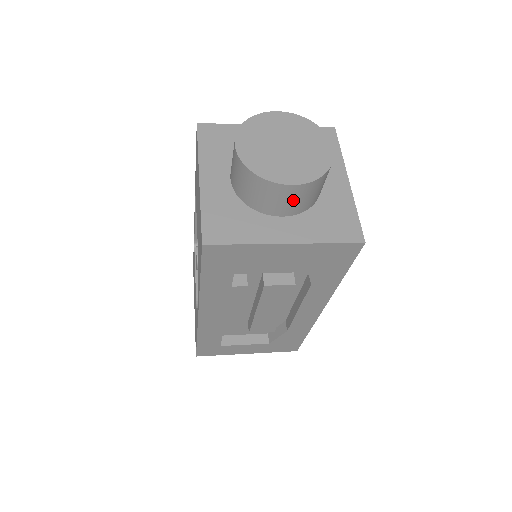
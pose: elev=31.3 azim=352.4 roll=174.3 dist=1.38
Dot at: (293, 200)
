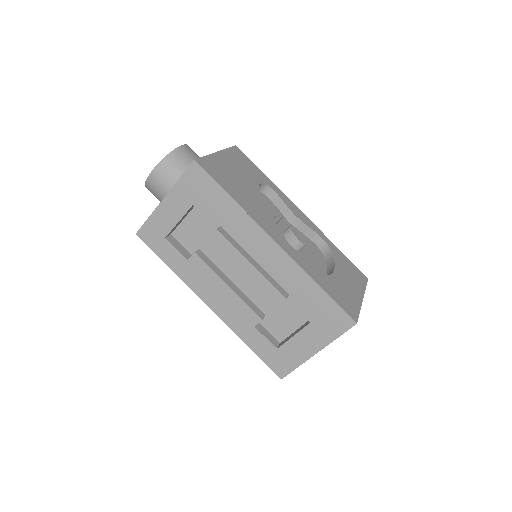
Dot at: (164, 179)
